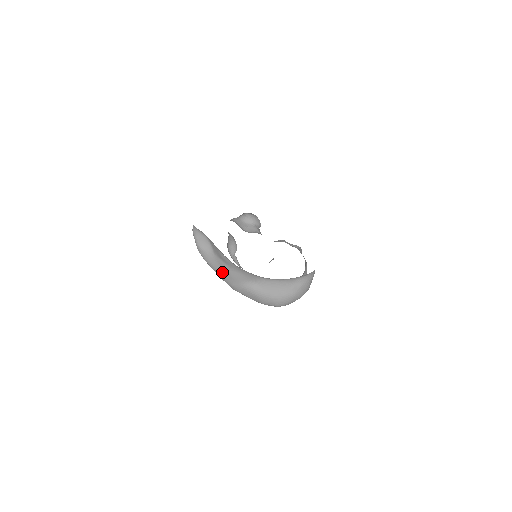
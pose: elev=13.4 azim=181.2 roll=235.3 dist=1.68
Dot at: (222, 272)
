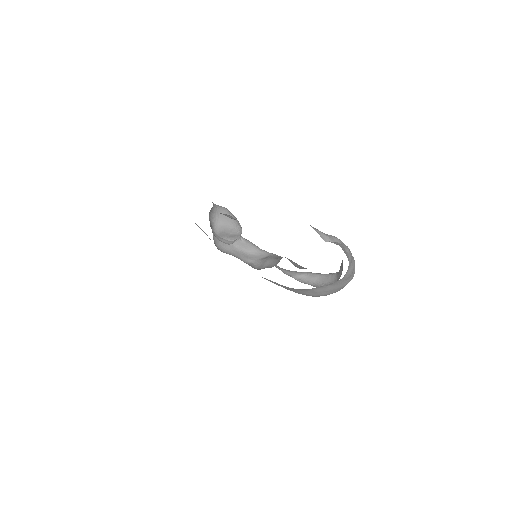
Dot at: occluded
